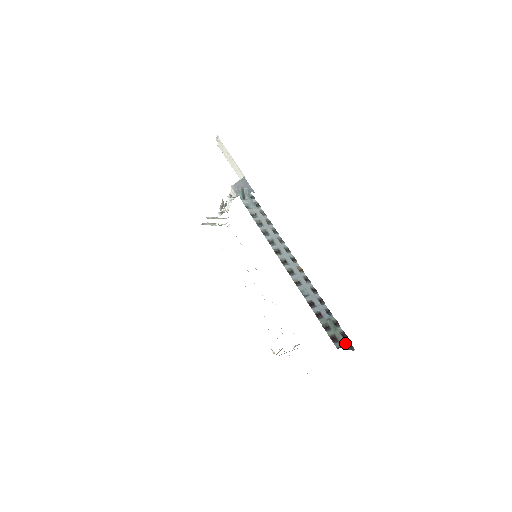
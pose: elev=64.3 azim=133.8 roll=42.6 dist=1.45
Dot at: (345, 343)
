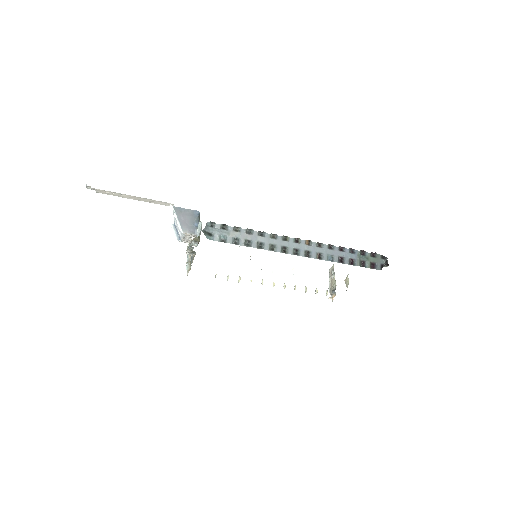
Dot at: (379, 260)
